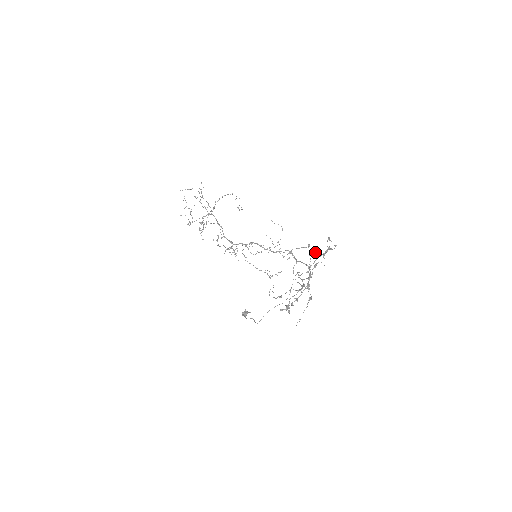
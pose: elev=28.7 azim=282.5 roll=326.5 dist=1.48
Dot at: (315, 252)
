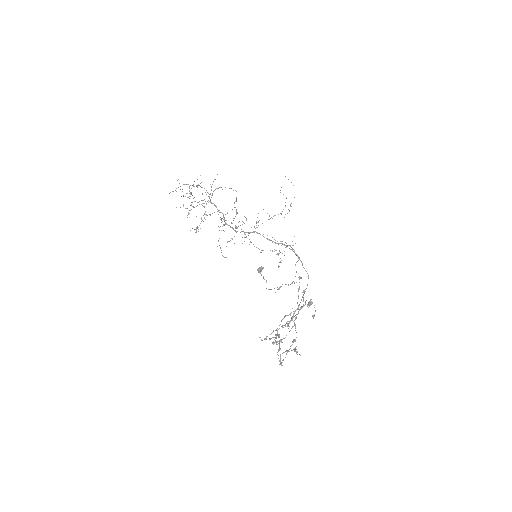
Dot at: (303, 292)
